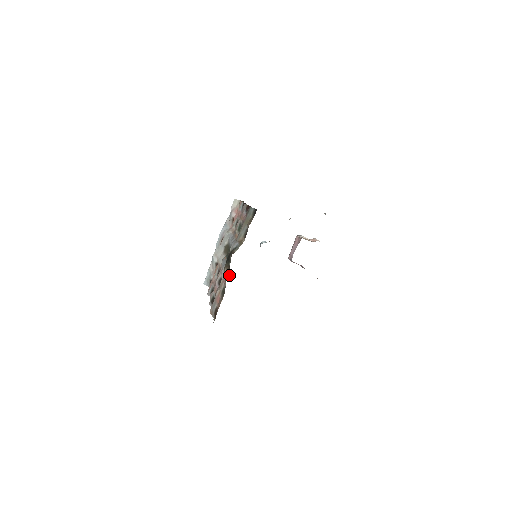
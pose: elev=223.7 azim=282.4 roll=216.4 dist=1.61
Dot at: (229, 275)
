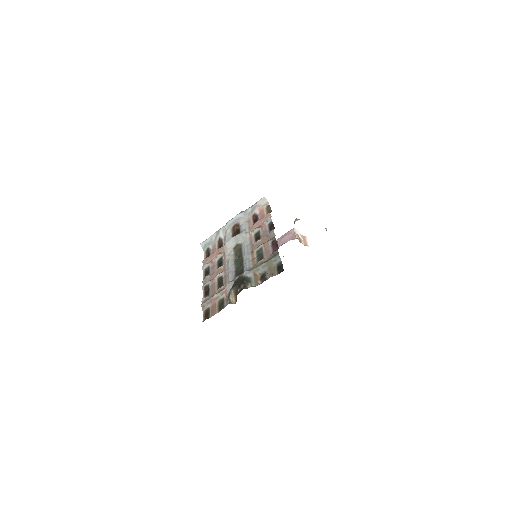
Dot at: (234, 299)
